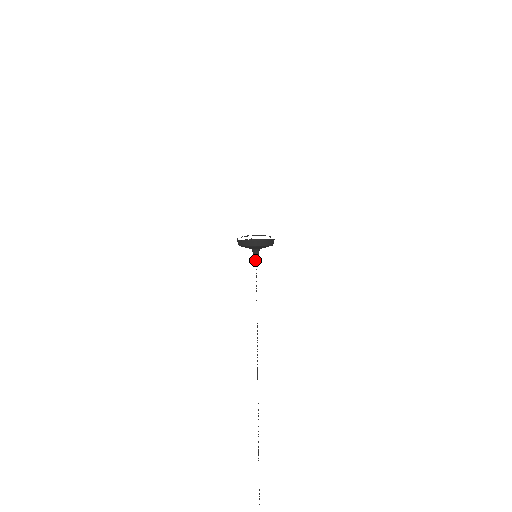
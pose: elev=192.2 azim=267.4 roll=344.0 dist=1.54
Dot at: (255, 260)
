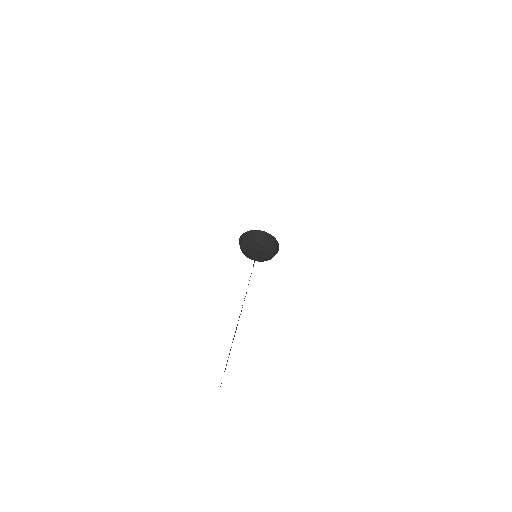
Dot at: occluded
